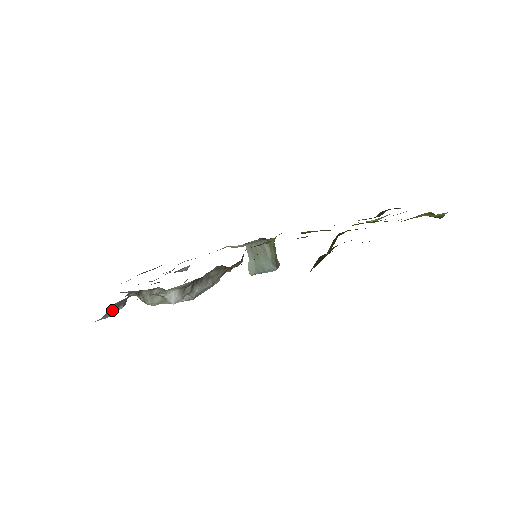
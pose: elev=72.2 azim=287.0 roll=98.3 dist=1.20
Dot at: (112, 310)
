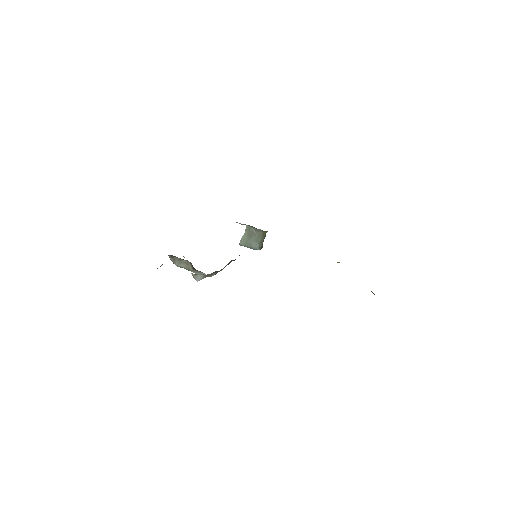
Dot at: occluded
